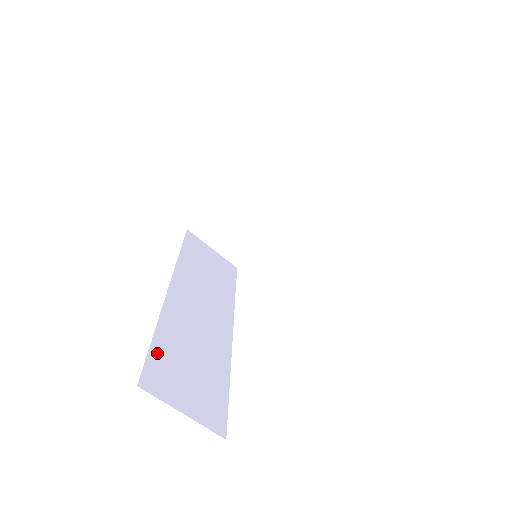
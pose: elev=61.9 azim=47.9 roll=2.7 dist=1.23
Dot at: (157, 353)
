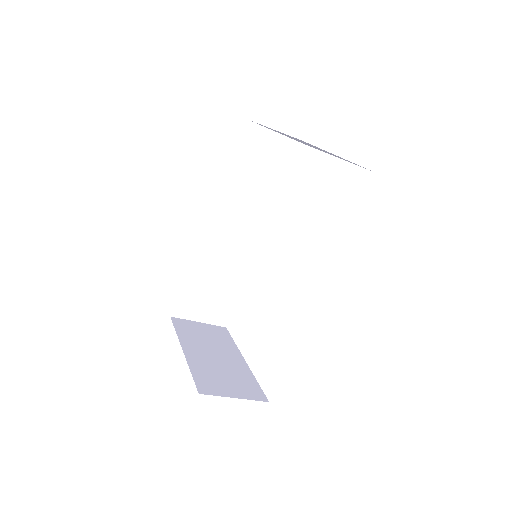
Dot at: (186, 290)
